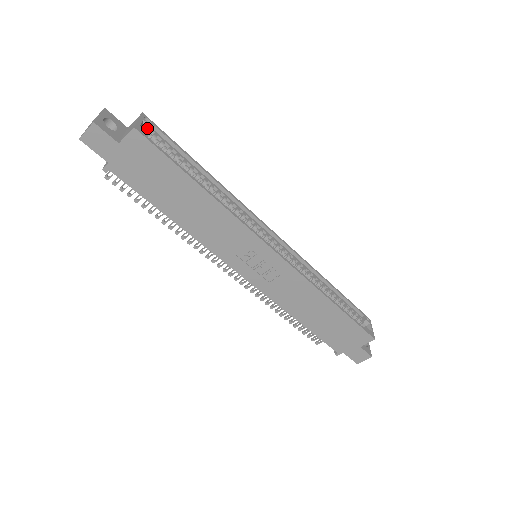
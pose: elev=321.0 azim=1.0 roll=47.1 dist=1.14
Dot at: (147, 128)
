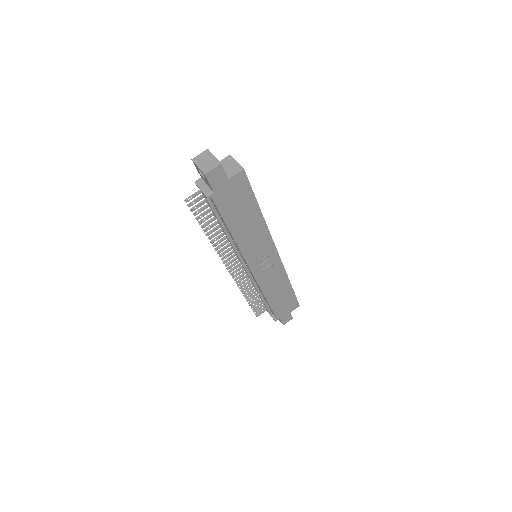
Dot at: occluded
